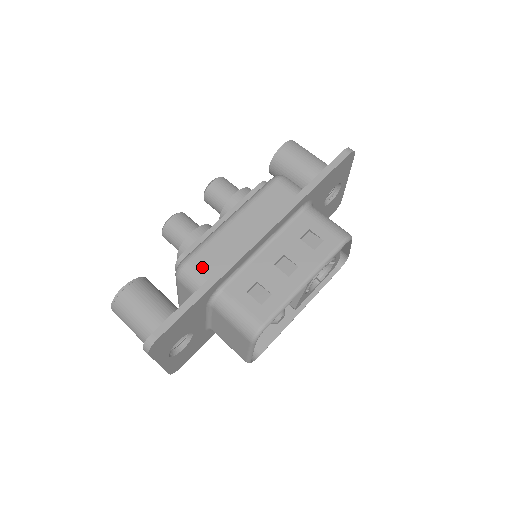
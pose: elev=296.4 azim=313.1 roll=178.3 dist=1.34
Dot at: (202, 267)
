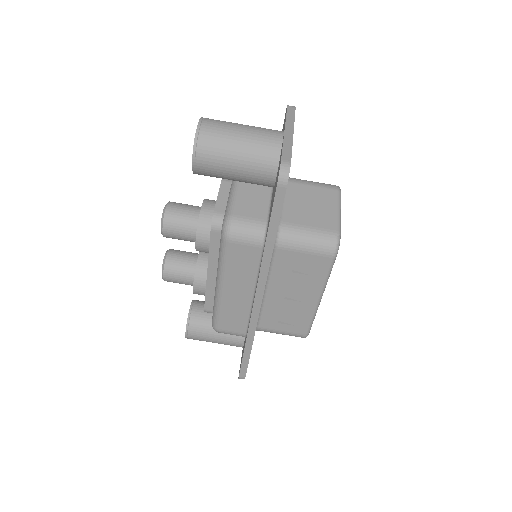
Dot at: (232, 329)
